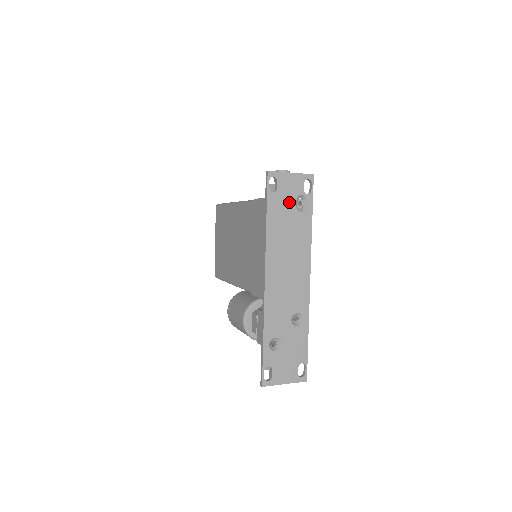
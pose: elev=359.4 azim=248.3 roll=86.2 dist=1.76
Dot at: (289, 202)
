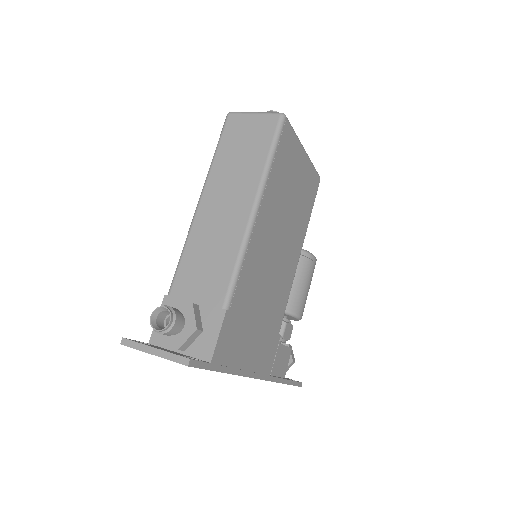
Dot at: occluded
